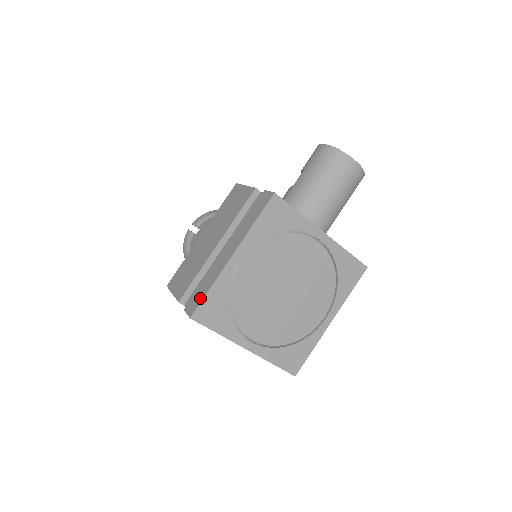
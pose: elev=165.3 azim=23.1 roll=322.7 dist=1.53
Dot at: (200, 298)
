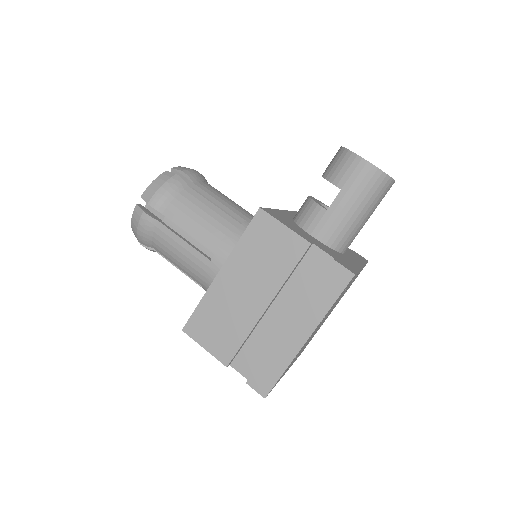
Dot at: (272, 379)
